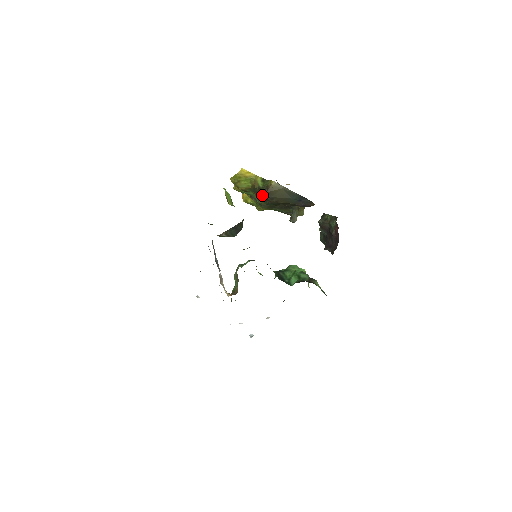
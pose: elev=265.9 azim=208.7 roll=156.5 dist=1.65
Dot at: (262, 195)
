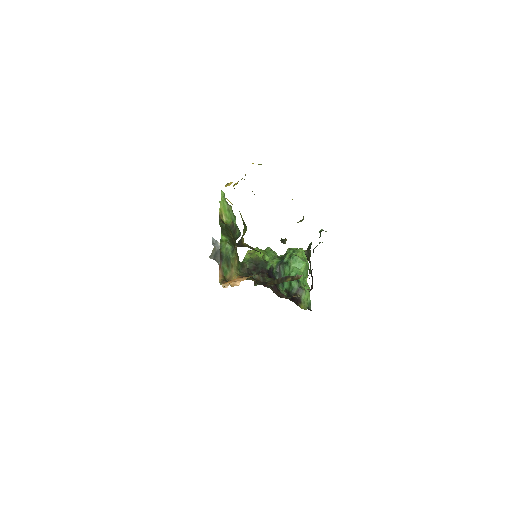
Dot at: (238, 246)
